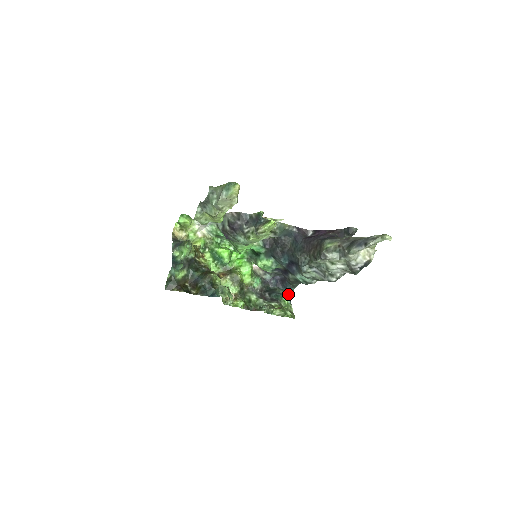
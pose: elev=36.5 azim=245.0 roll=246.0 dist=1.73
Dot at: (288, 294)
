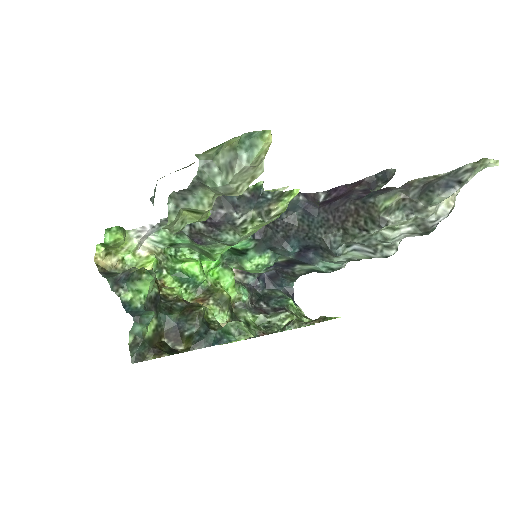
Dot at: (287, 293)
